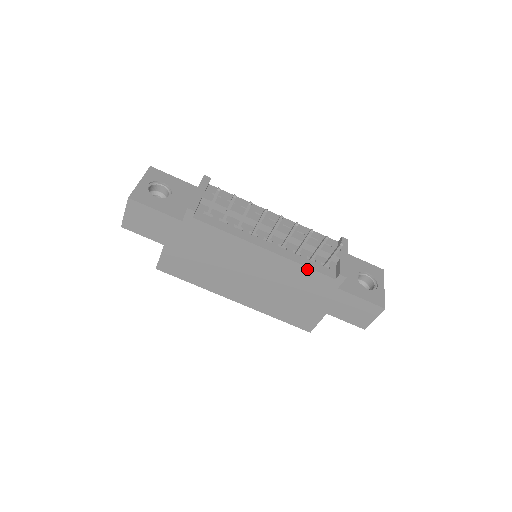
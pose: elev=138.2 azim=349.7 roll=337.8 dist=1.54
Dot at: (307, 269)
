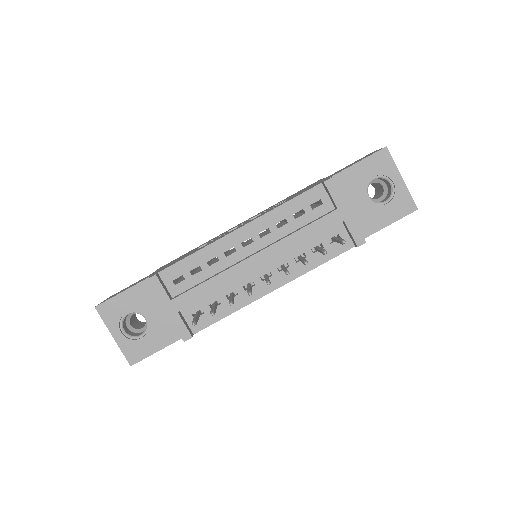
Dot at: (322, 263)
